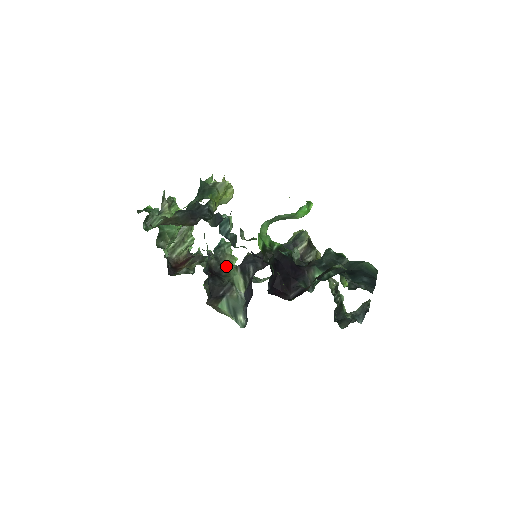
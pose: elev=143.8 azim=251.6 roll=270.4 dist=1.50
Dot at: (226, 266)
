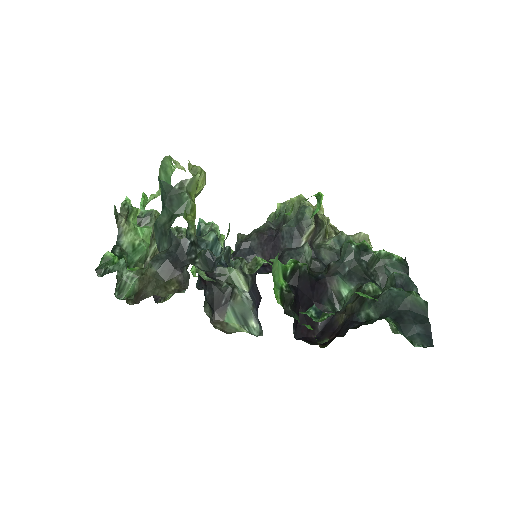
Dot at: occluded
